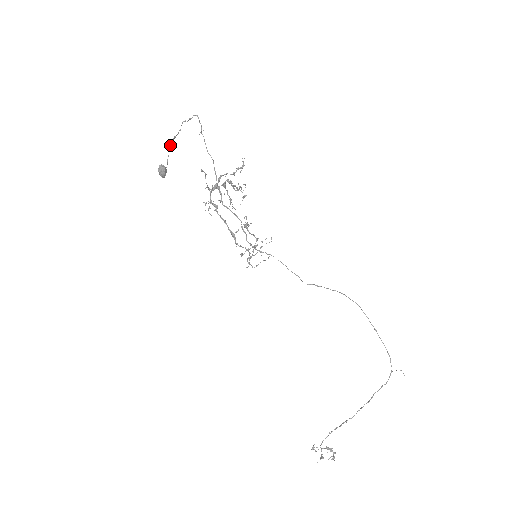
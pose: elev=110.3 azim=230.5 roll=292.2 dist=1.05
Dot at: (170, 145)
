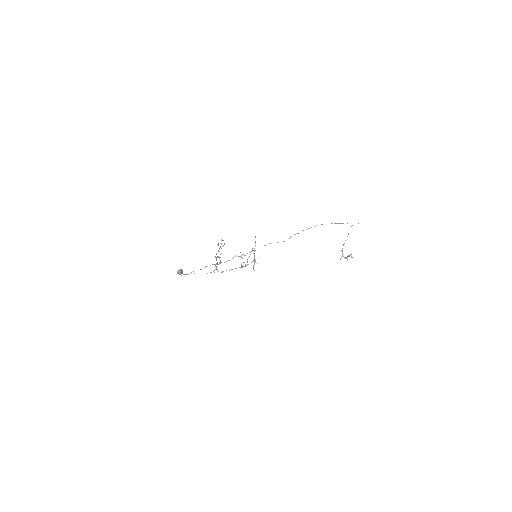
Dot at: occluded
